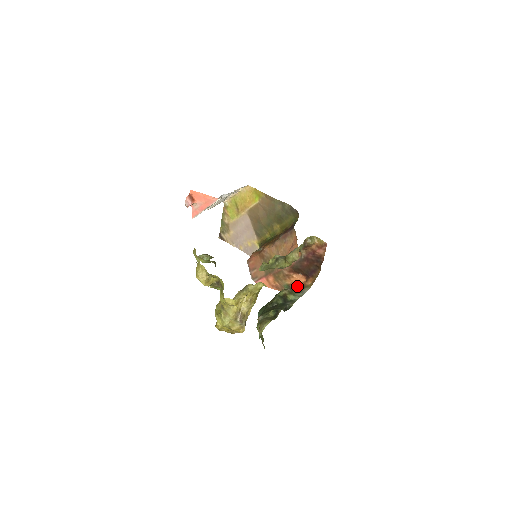
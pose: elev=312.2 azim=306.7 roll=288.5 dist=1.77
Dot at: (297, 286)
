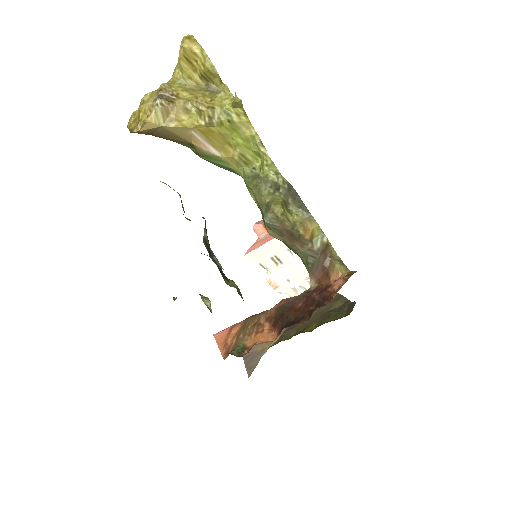
Dot at: occluded
